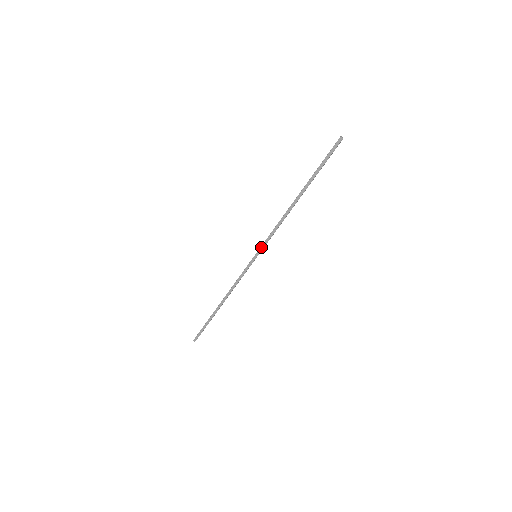
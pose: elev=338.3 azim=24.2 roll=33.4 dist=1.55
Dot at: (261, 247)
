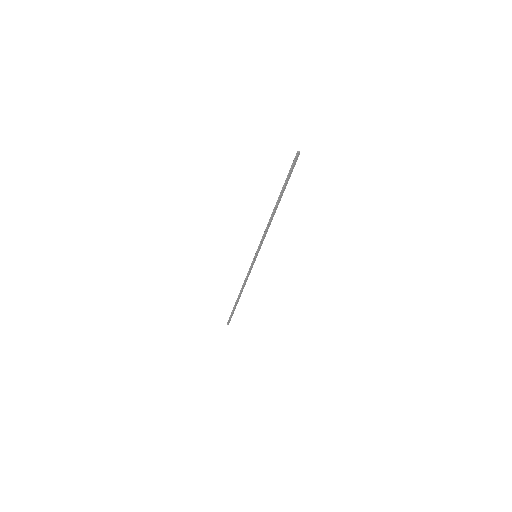
Dot at: (259, 250)
